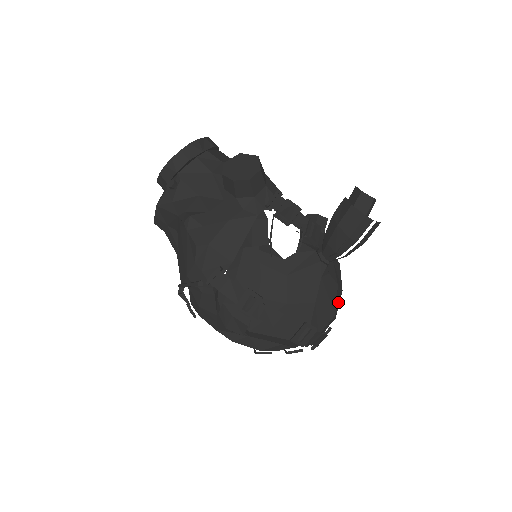
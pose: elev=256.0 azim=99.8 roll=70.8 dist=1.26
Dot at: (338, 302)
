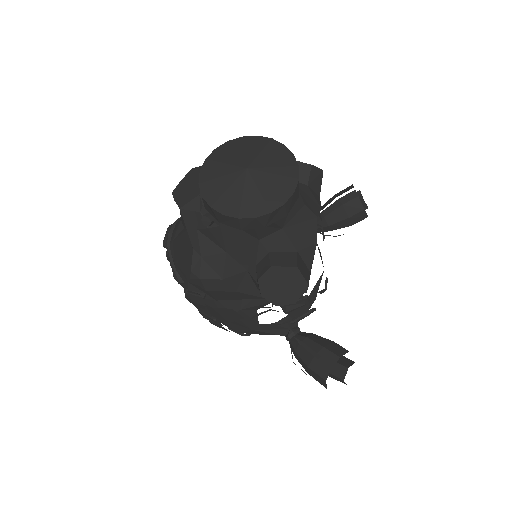
Dot at: occluded
